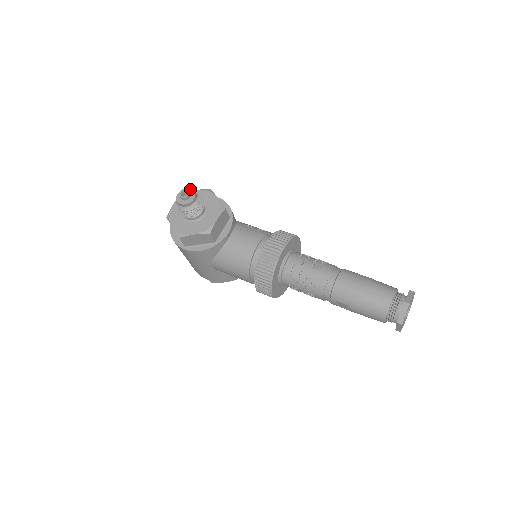
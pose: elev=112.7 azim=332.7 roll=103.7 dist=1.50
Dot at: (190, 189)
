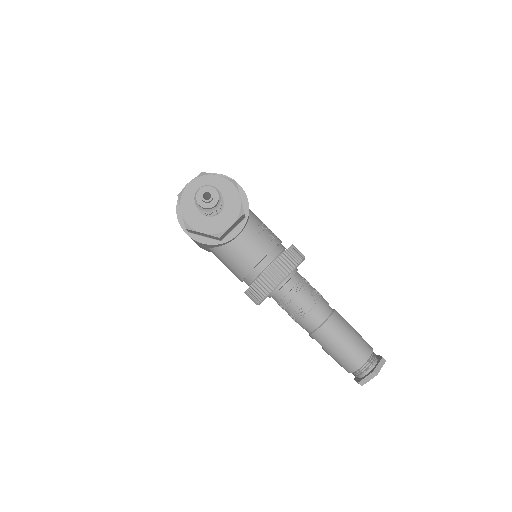
Dot at: (215, 190)
